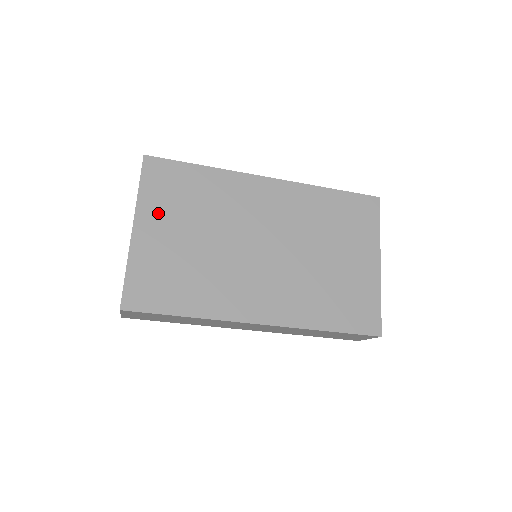
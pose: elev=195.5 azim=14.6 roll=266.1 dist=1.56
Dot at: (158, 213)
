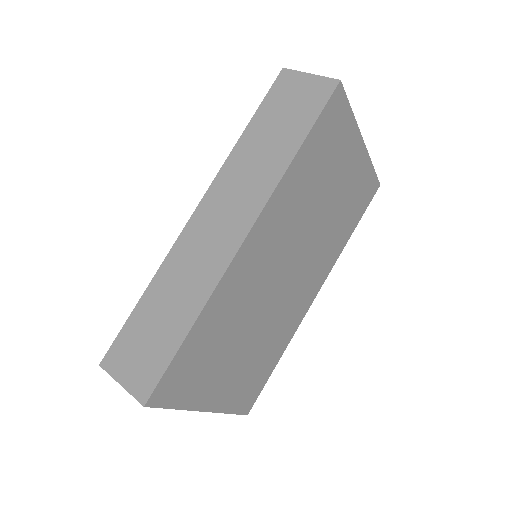
Dot at: (207, 386)
